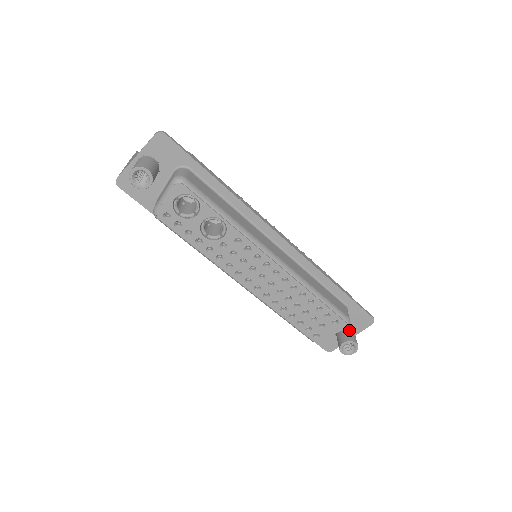
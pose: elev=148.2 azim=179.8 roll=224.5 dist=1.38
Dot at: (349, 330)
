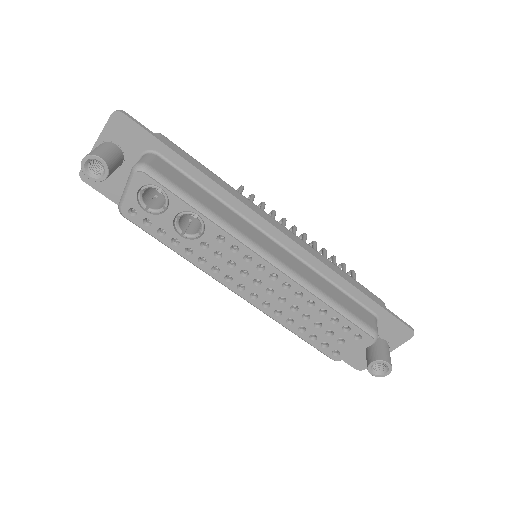
Dot at: (381, 345)
